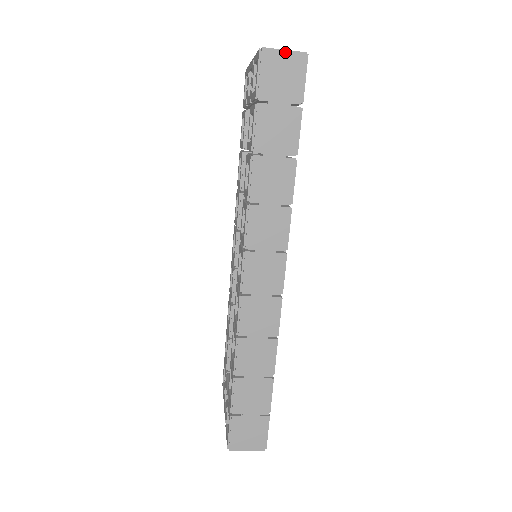
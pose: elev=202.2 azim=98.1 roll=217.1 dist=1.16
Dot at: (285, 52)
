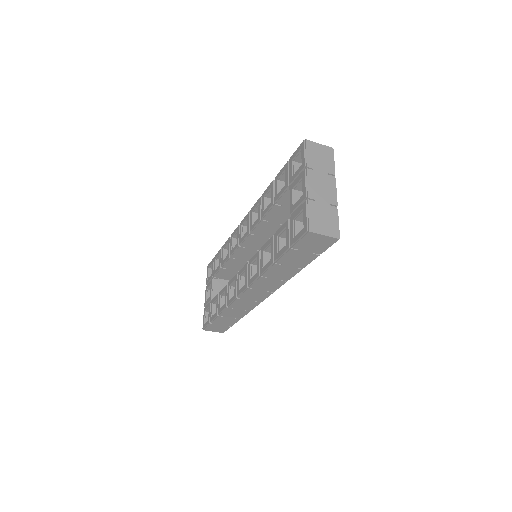
Dot at: (324, 236)
